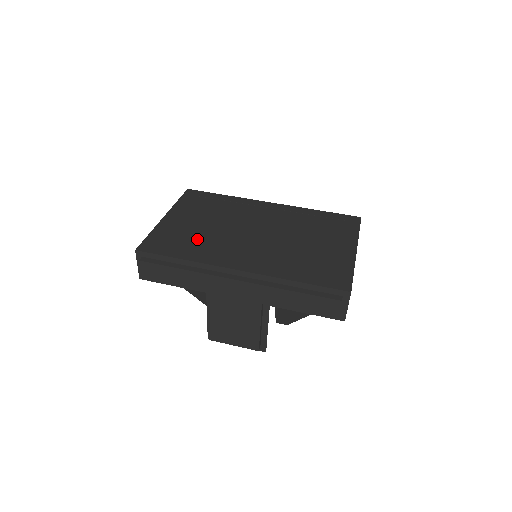
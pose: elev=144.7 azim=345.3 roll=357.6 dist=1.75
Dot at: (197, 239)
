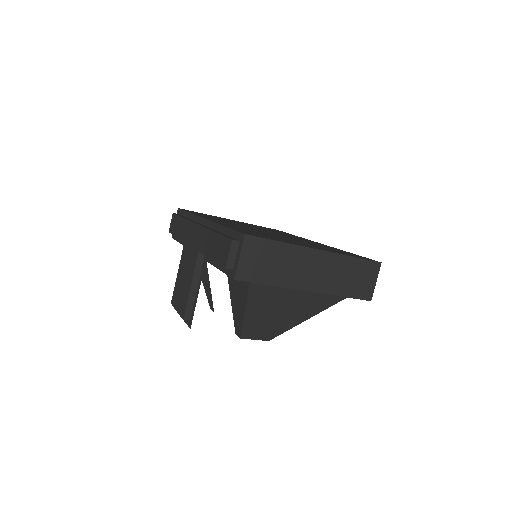
Dot at: occluded
